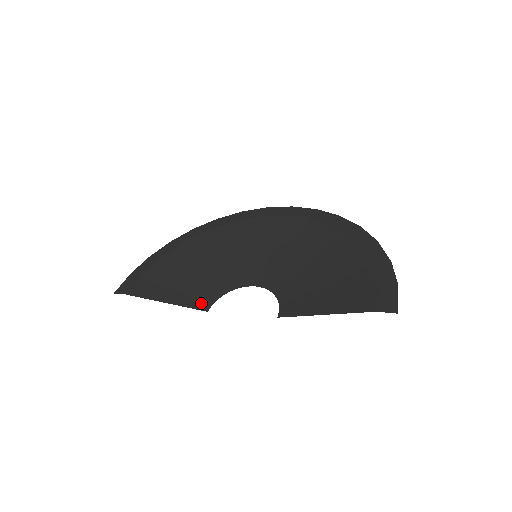
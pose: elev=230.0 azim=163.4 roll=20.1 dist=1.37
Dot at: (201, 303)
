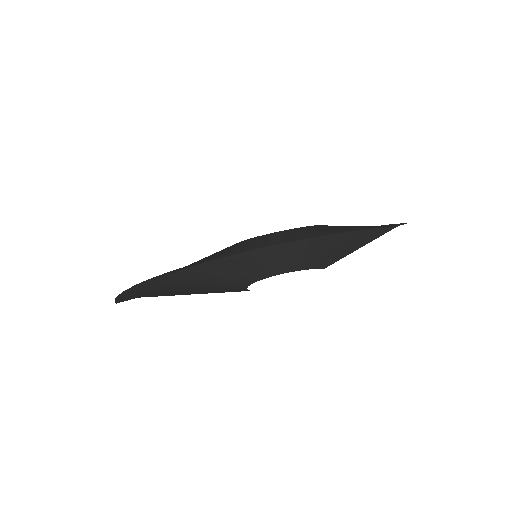
Dot at: (235, 290)
